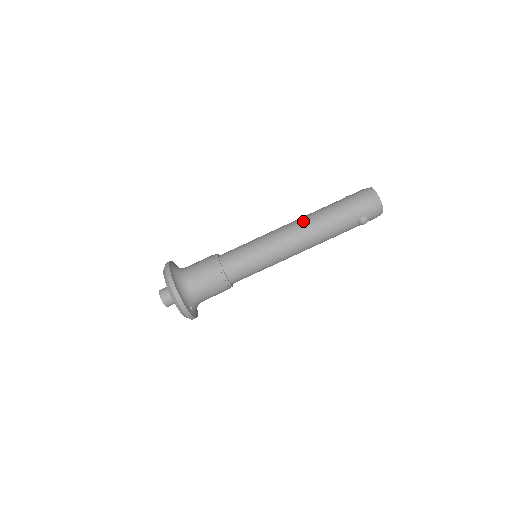
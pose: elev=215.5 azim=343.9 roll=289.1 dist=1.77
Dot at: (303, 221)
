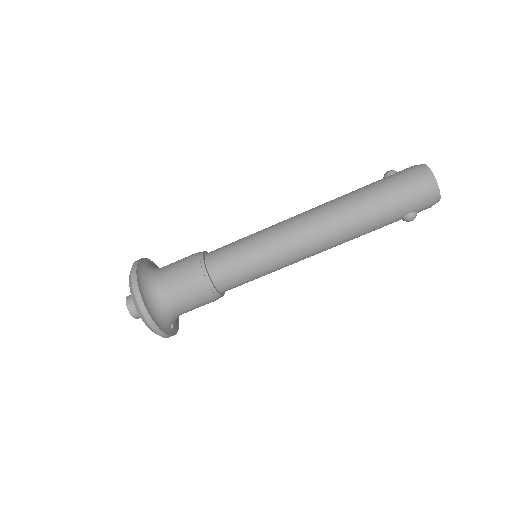
Dot at: (326, 218)
